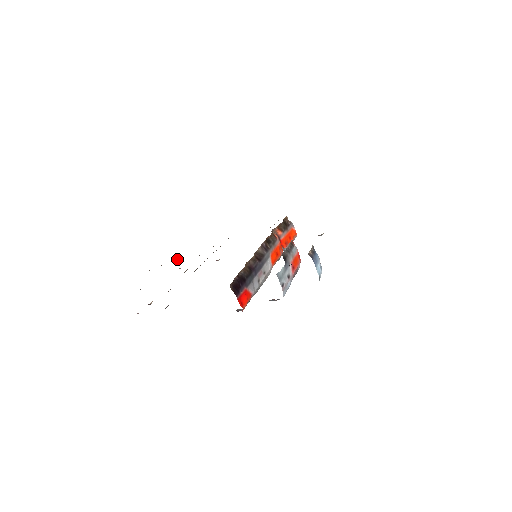
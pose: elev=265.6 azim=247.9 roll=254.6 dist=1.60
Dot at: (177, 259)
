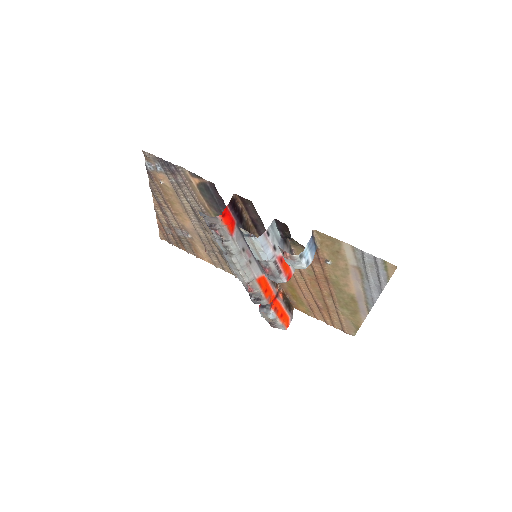
Dot at: (188, 250)
